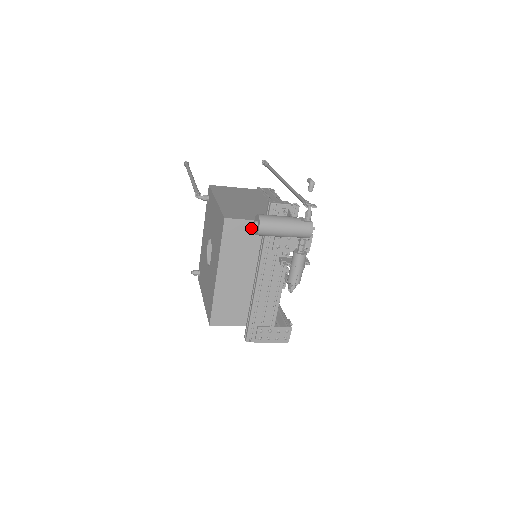
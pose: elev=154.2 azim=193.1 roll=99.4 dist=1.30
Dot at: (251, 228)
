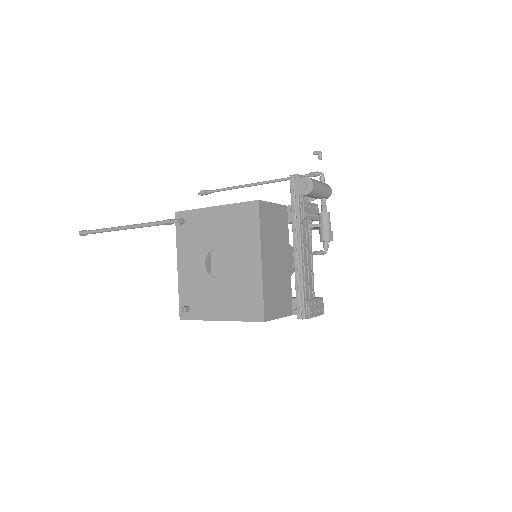
Dot at: (272, 211)
